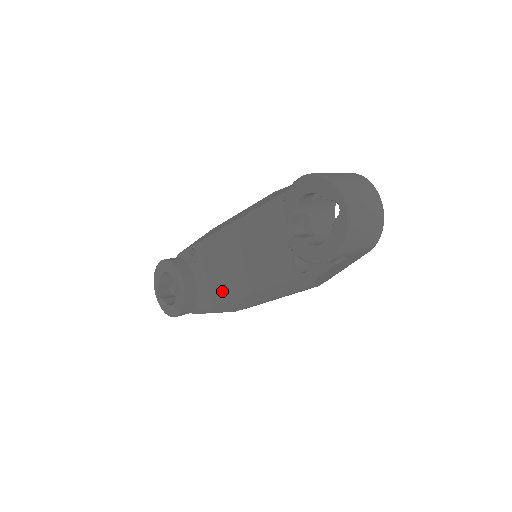
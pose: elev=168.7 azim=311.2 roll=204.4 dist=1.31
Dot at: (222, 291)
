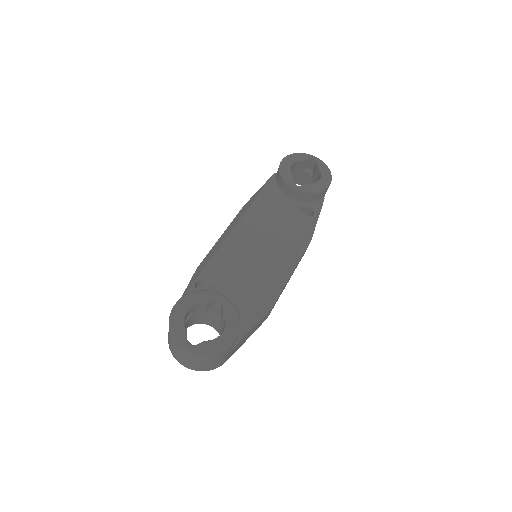
Dot at: (260, 284)
